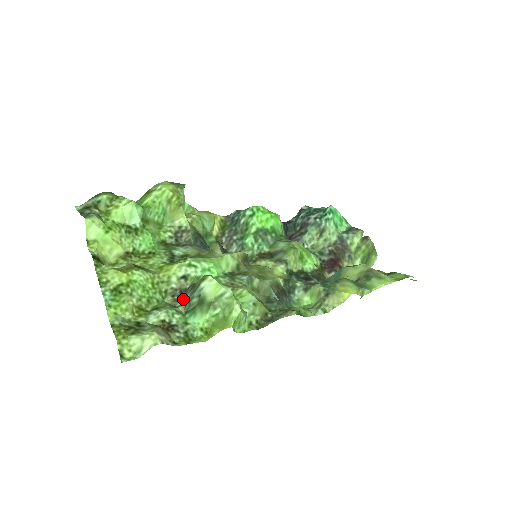
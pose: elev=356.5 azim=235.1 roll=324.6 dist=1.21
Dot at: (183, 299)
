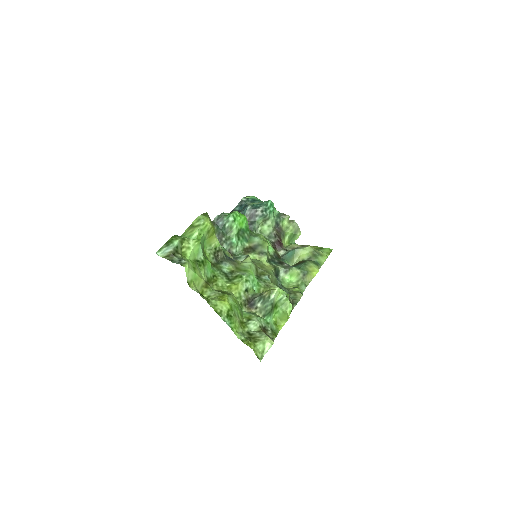
Dot at: (255, 307)
